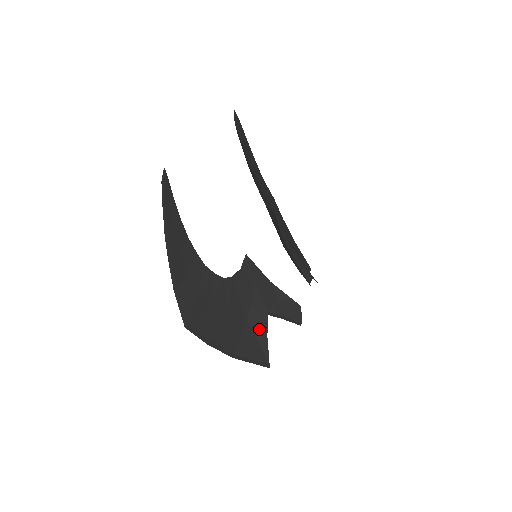
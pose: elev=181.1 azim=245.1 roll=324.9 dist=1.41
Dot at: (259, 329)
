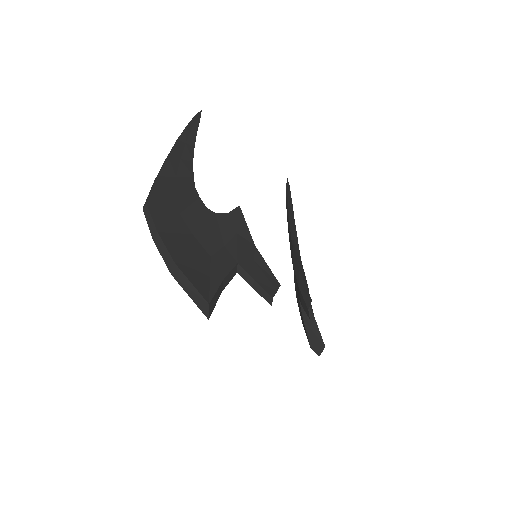
Dot at: (218, 270)
